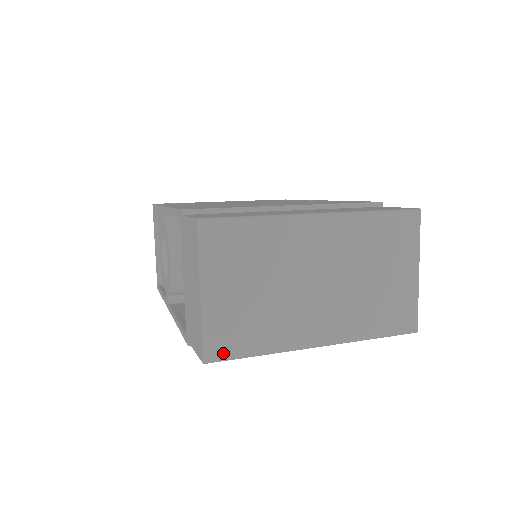
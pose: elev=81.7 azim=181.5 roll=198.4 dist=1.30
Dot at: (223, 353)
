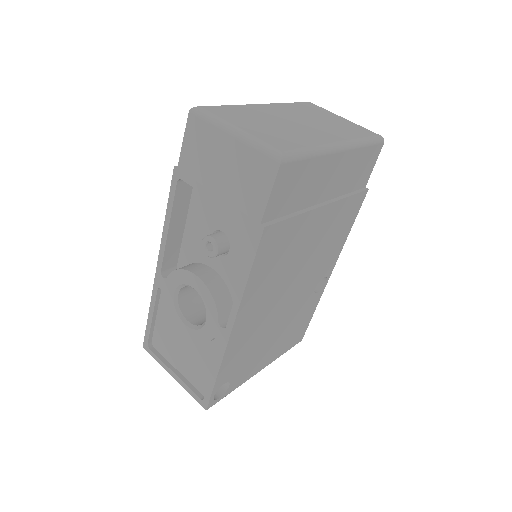
Dot at: (285, 150)
